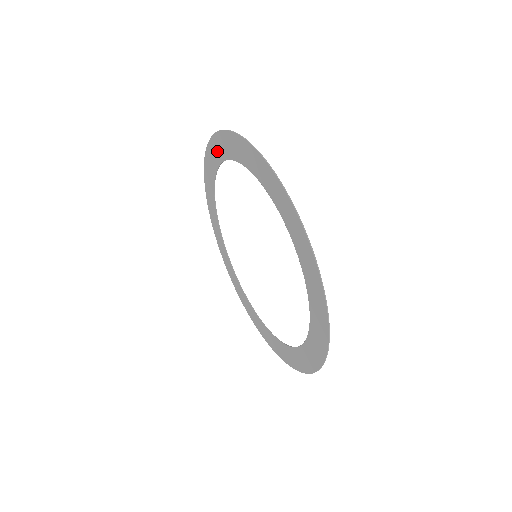
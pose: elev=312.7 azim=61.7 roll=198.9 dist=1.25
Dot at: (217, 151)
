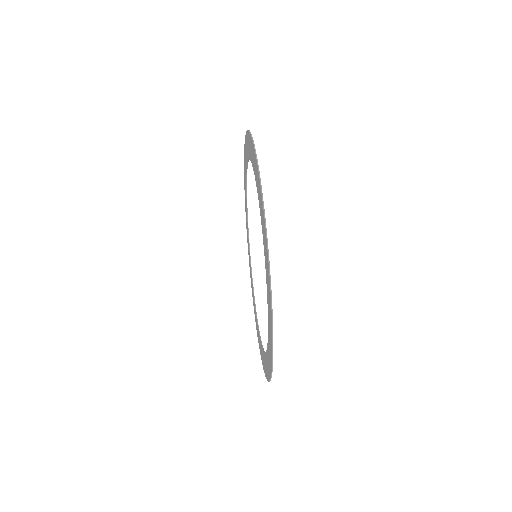
Dot at: (258, 189)
